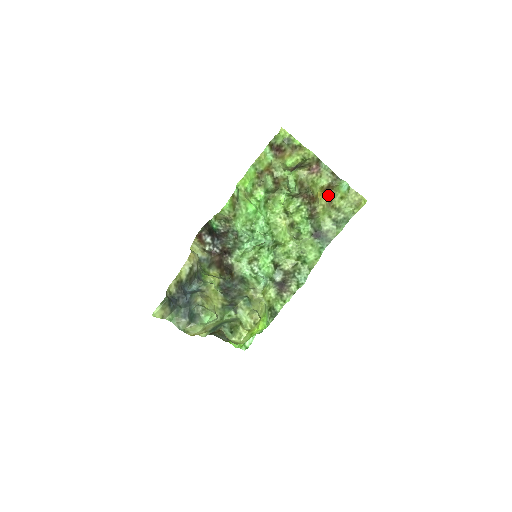
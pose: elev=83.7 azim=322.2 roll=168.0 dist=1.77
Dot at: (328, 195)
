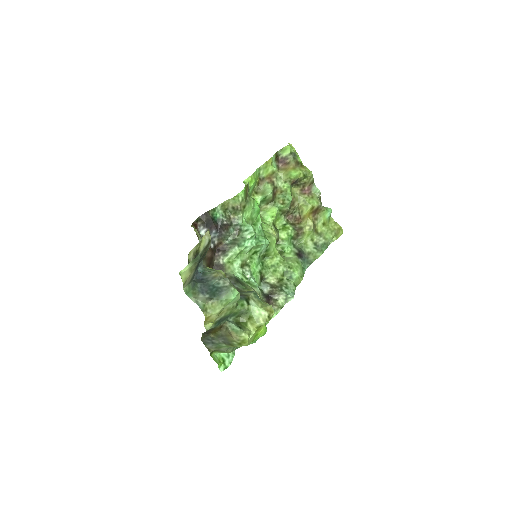
Dot at: (313, 218)
